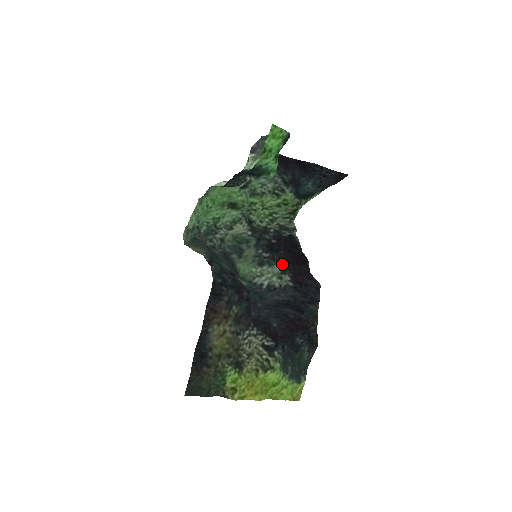
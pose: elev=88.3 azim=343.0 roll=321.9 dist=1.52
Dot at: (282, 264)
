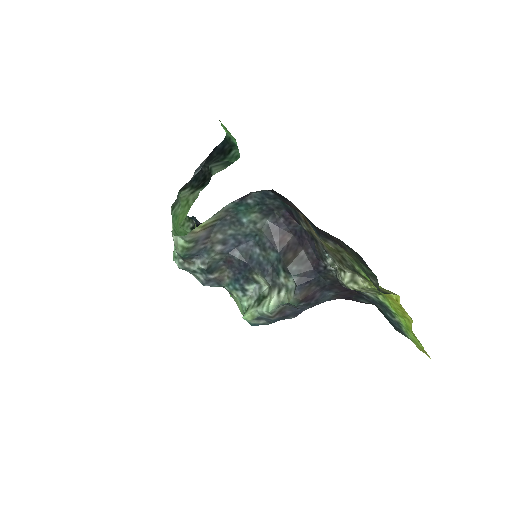
Dot at: occluded
